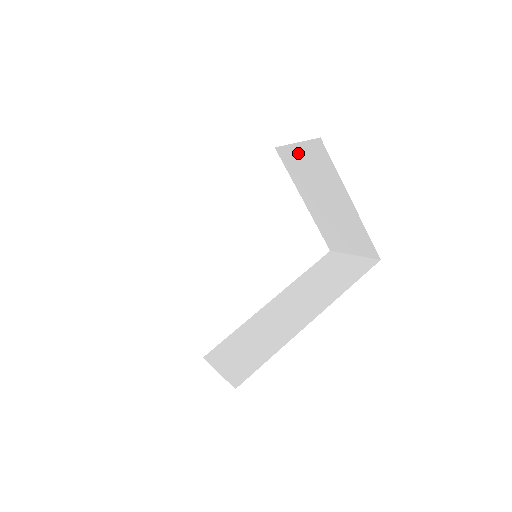
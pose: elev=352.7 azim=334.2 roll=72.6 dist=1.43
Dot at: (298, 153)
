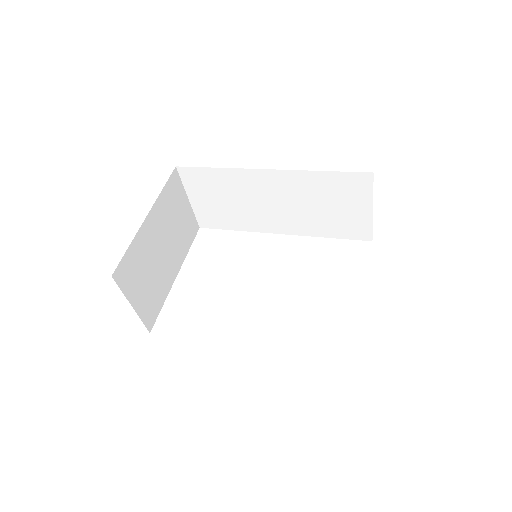
Dot at: occluded
